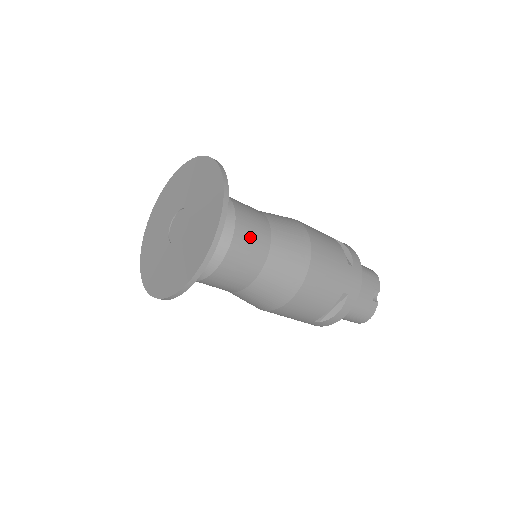
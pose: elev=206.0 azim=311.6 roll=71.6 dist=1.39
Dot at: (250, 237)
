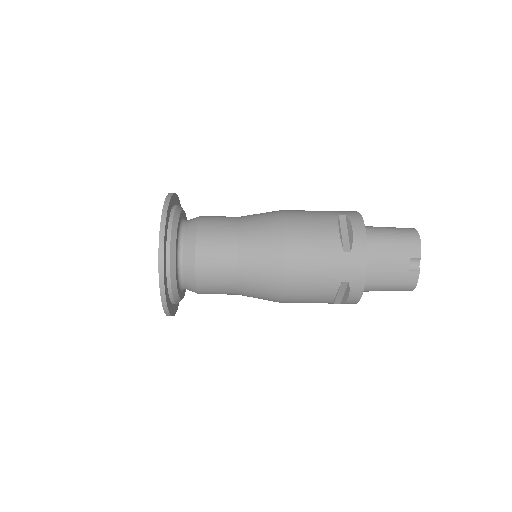
Dot at: (213, 260)
